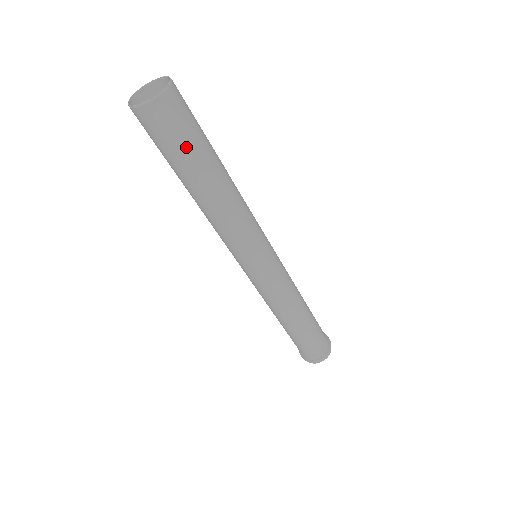
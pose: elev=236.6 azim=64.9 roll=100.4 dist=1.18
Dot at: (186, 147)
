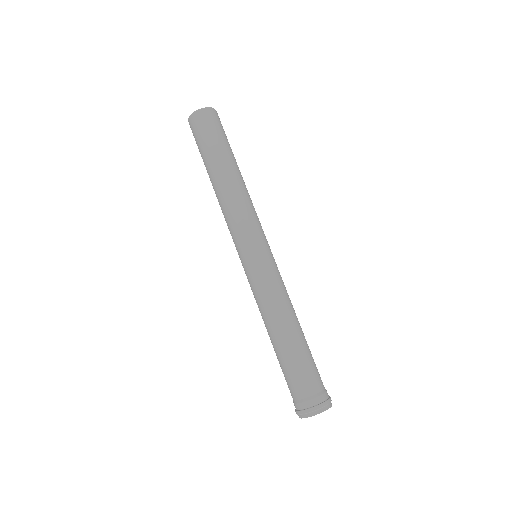
Dot at: (218, 139)
